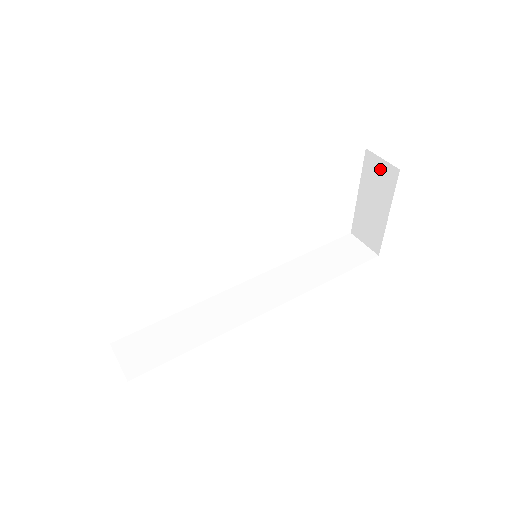
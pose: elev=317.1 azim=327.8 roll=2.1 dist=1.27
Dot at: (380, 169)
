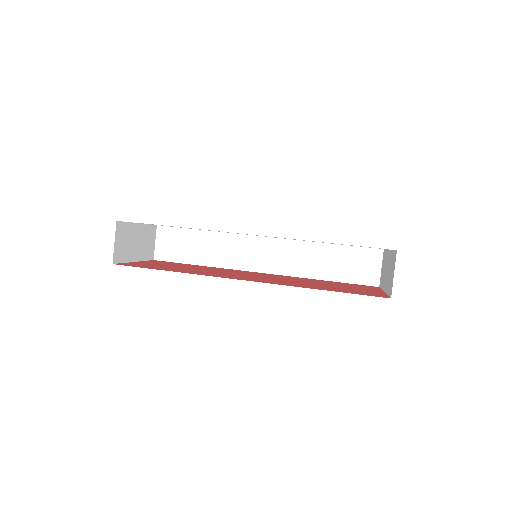
Dot at: (392, 274)
